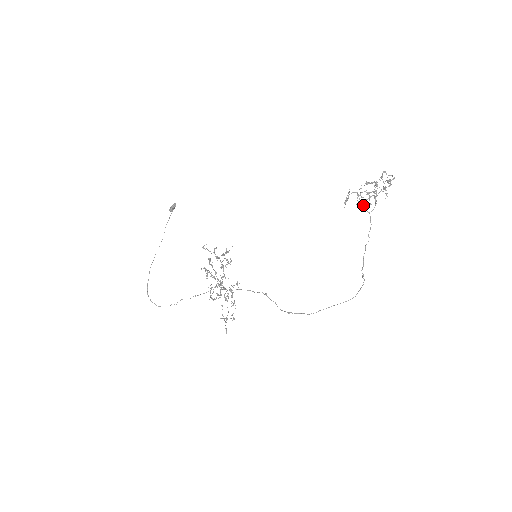
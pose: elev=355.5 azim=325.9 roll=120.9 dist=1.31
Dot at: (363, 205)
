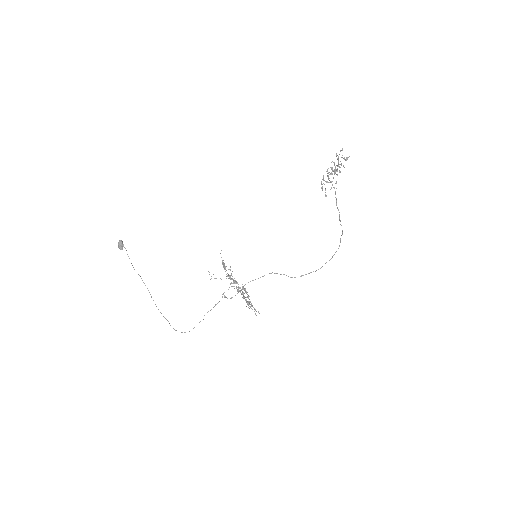
Dot at: (336, 188)
